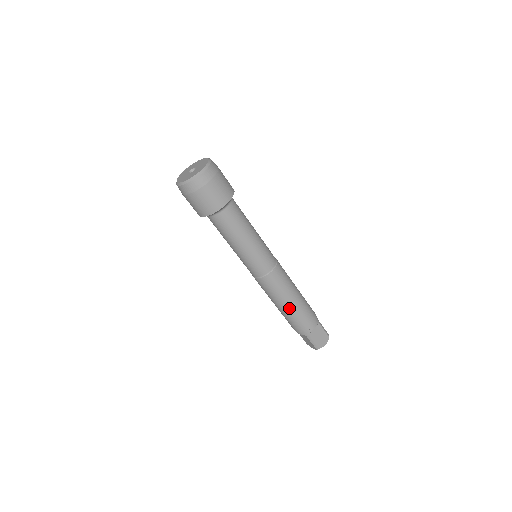
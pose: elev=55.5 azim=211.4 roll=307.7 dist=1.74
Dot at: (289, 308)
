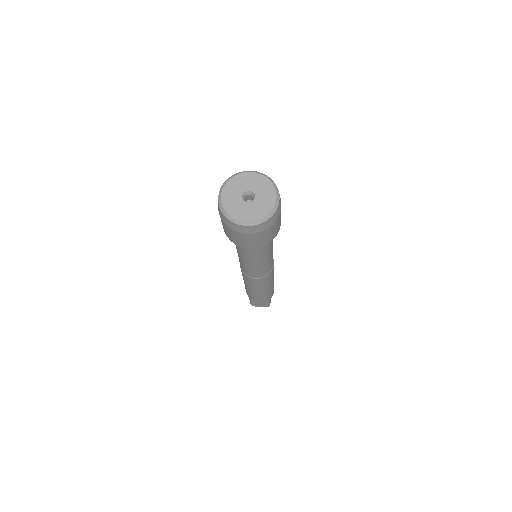
Dot at: (249, 290)
